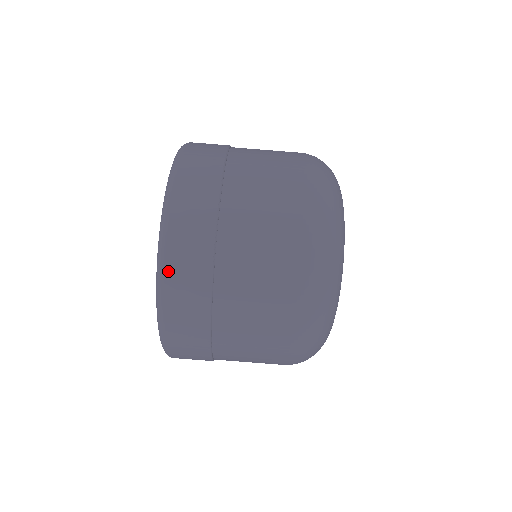
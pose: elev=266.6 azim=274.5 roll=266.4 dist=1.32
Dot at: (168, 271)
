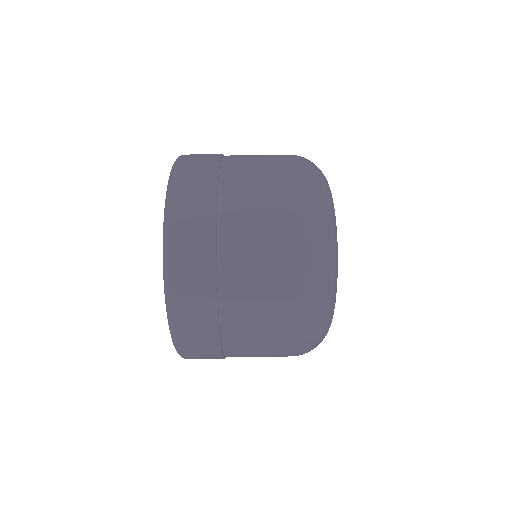
Dot at: (174, 229)
